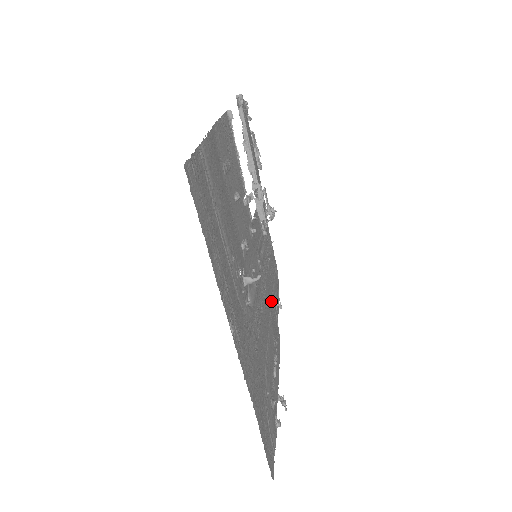
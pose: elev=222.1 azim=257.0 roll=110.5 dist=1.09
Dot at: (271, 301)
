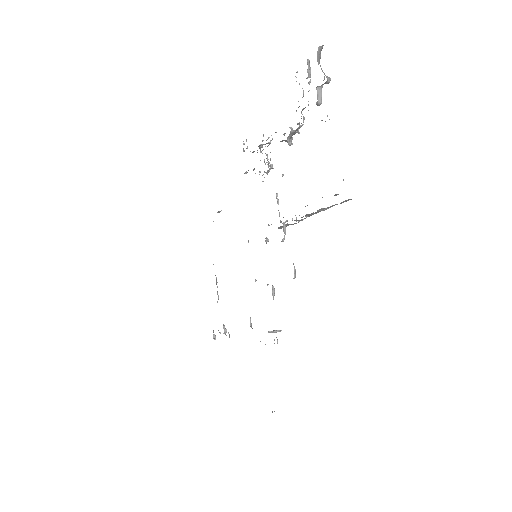
Dot at: occluded
